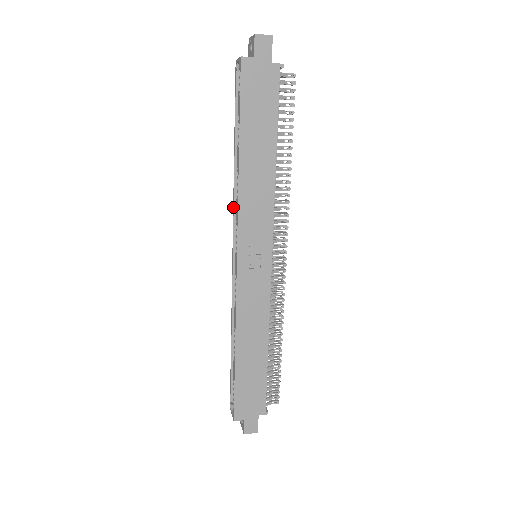
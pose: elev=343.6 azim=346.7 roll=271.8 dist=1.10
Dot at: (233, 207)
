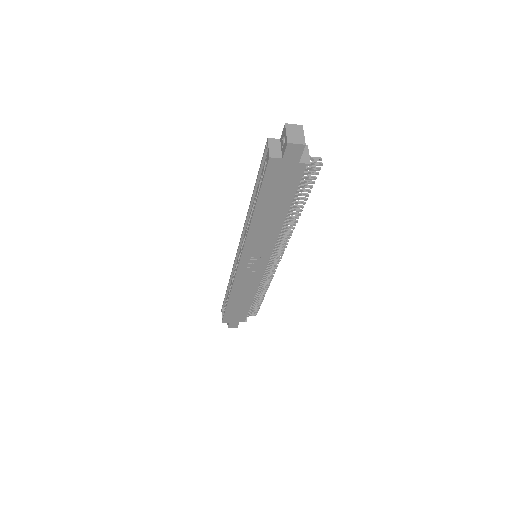
Dot at: (244, 225)
